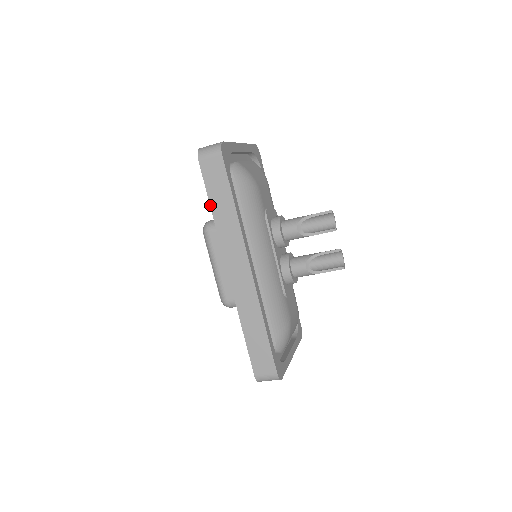
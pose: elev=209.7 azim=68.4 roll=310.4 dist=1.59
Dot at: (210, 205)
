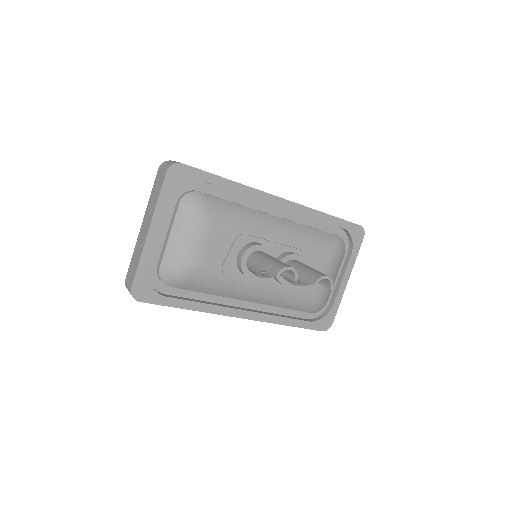
Dot at: occluded
